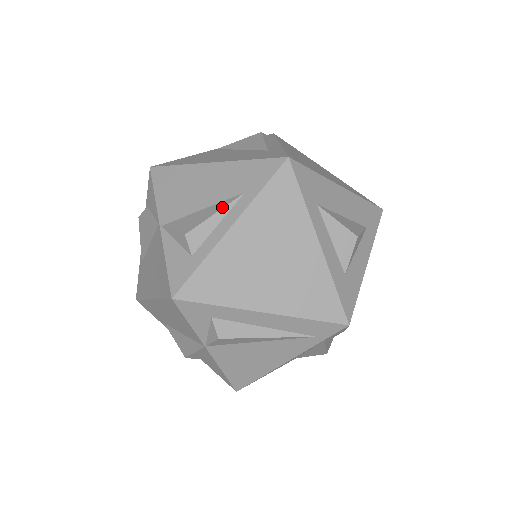
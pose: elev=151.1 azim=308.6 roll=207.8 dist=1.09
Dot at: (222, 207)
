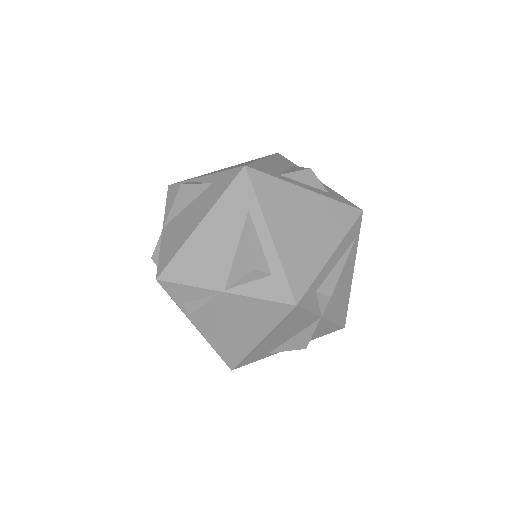
Dot at: (250, 232)
